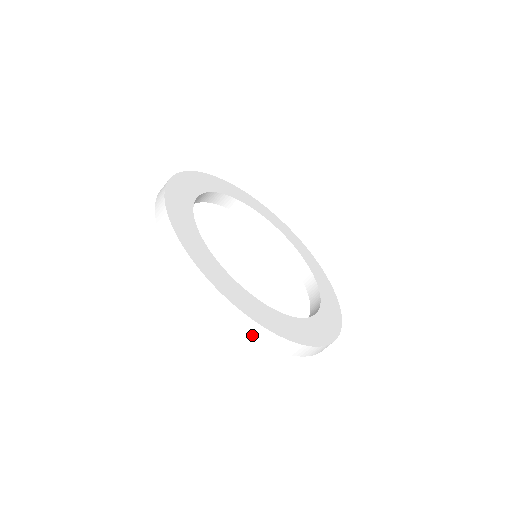
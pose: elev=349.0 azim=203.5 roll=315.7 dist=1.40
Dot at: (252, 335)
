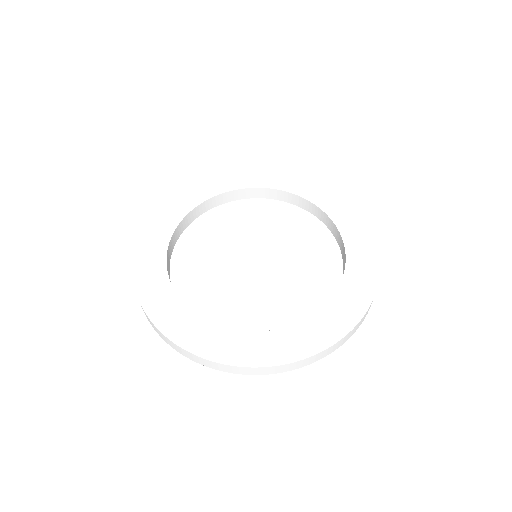
Dot at: (339, 346)
